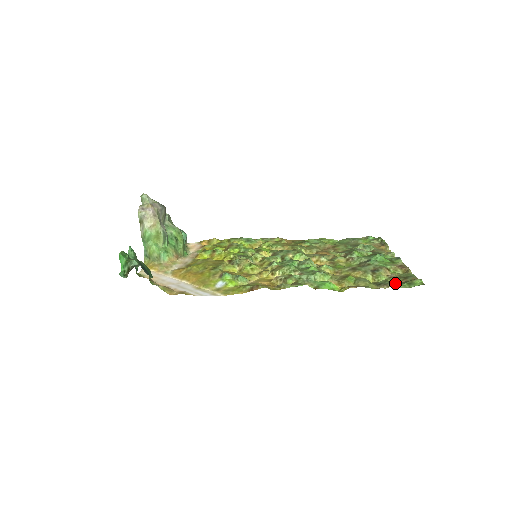
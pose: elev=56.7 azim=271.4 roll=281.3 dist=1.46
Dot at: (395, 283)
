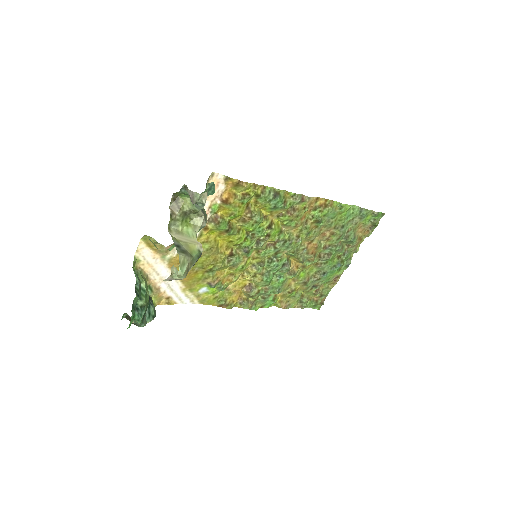
Dot at: (308, 306)
